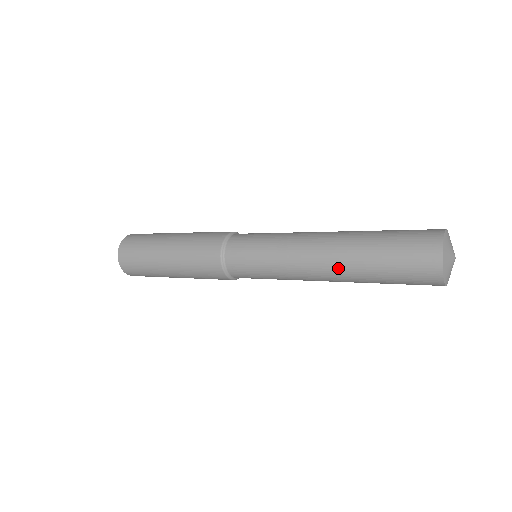
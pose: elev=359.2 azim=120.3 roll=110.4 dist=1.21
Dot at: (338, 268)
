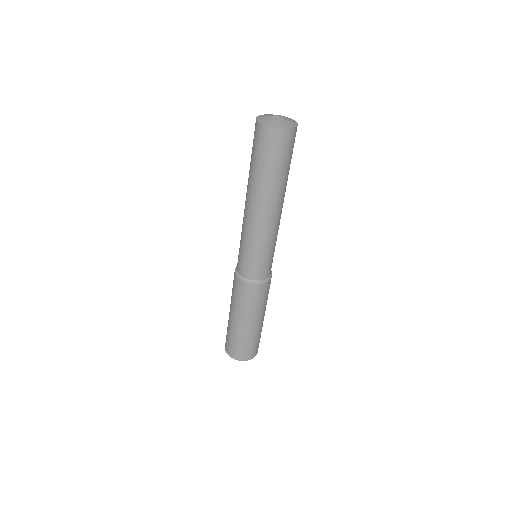
Dot at: (249, 193)
